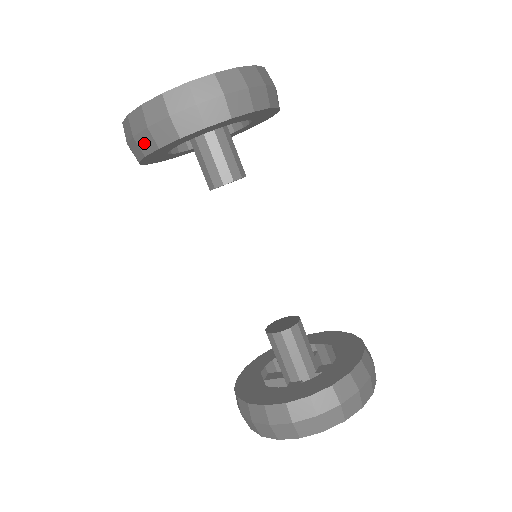
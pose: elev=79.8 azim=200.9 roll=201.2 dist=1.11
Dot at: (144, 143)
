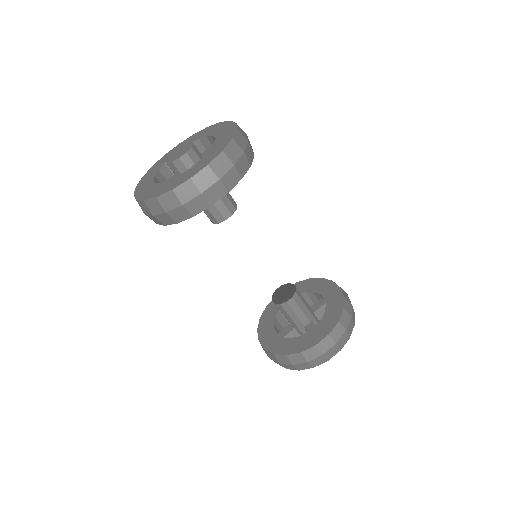
Dot at: (195, 206)
